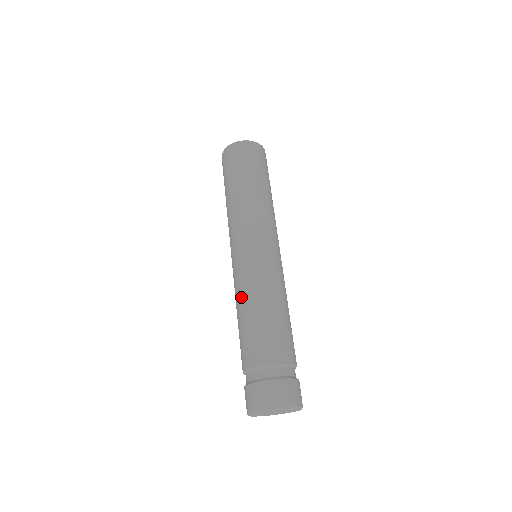
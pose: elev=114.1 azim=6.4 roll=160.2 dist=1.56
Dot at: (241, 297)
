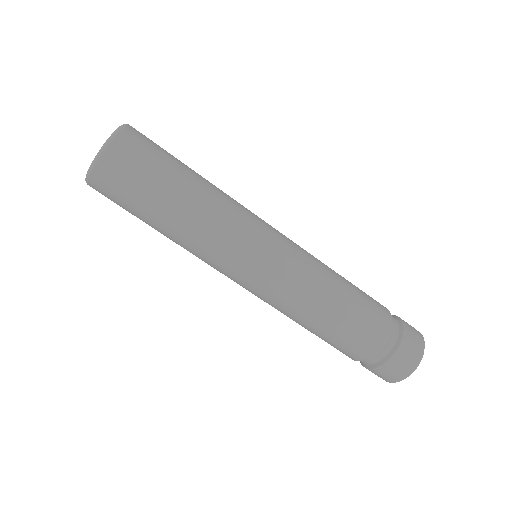
Dot at: occluded
